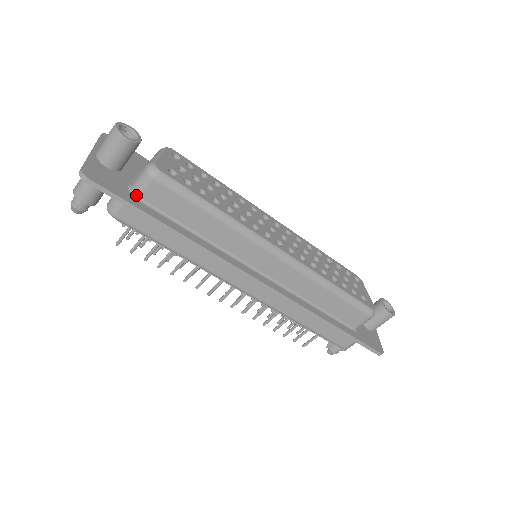
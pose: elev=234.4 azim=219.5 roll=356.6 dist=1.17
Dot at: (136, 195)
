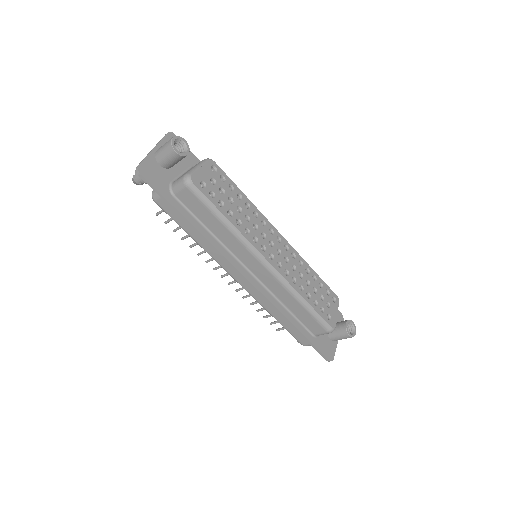
Dot at: (173, 192)
